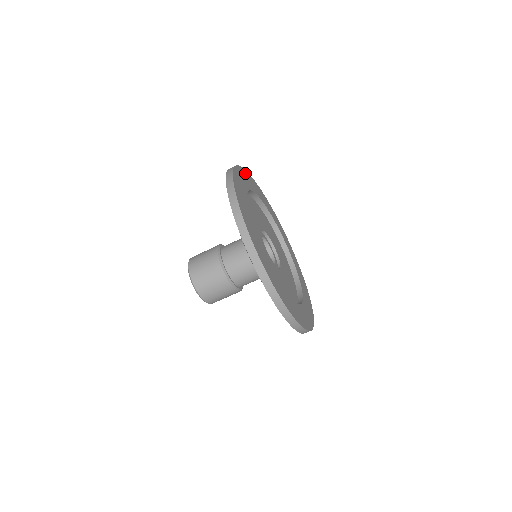
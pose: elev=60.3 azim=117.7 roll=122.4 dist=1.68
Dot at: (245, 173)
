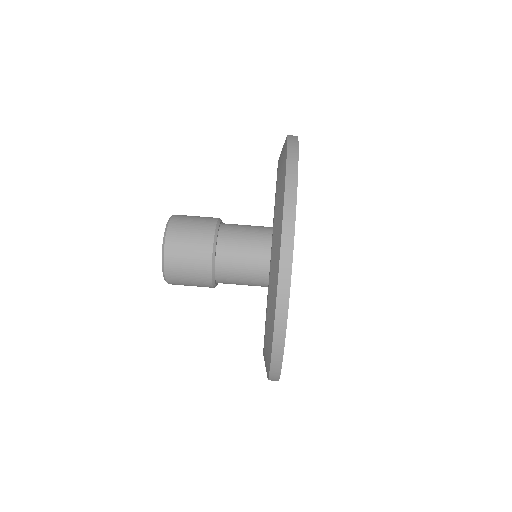
Dot at: occluded
